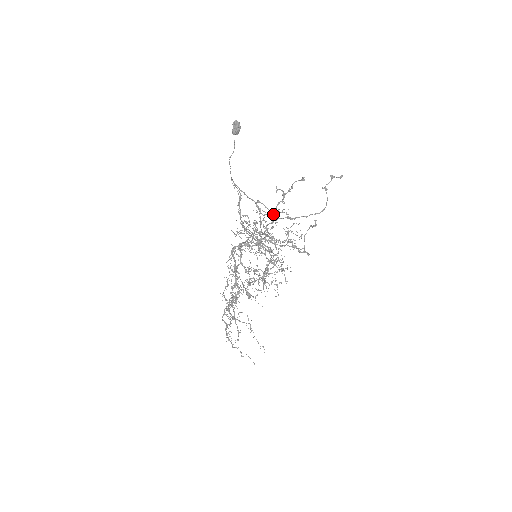
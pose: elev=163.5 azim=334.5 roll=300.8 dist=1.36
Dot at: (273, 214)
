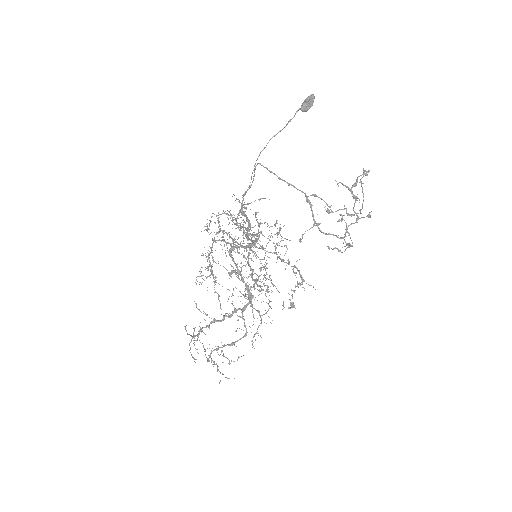
Dot at: occluded
